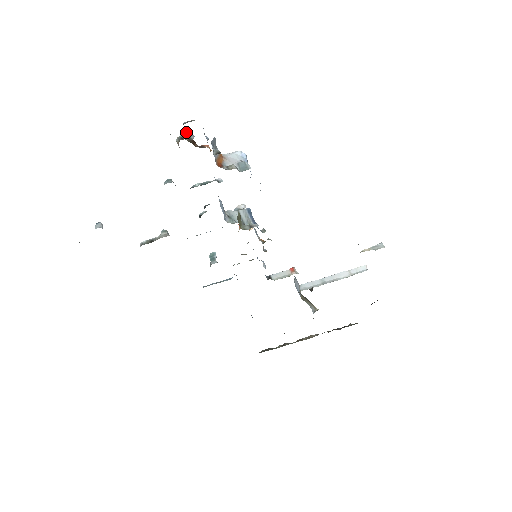
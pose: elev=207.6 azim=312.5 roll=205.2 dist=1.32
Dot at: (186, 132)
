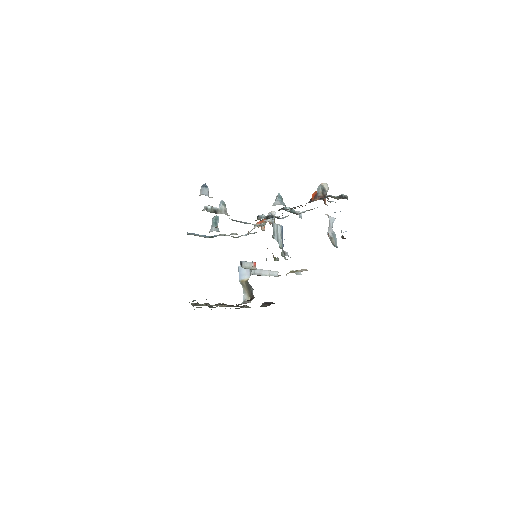
Dot at: (326, 183)
